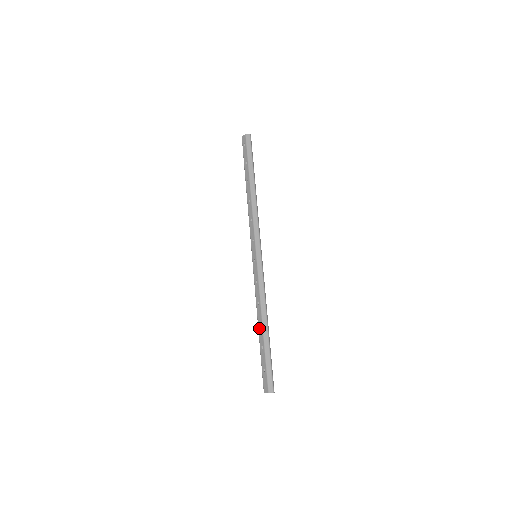
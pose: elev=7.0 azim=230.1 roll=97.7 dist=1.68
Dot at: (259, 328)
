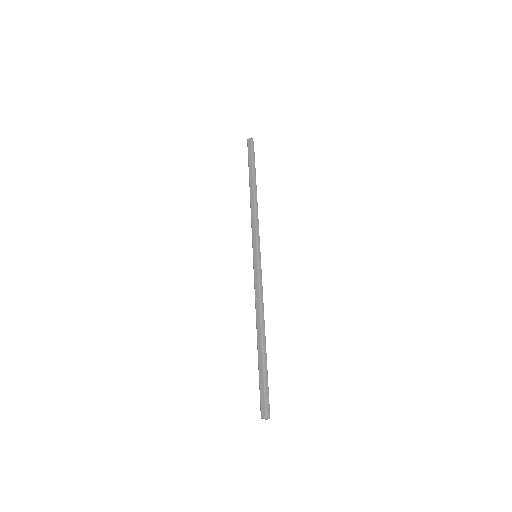
Dot at: occluded
